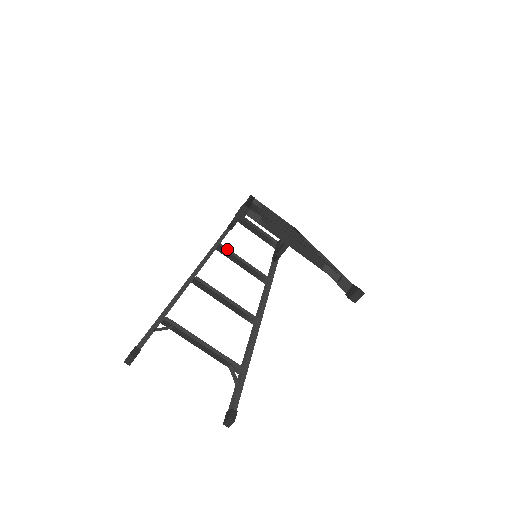
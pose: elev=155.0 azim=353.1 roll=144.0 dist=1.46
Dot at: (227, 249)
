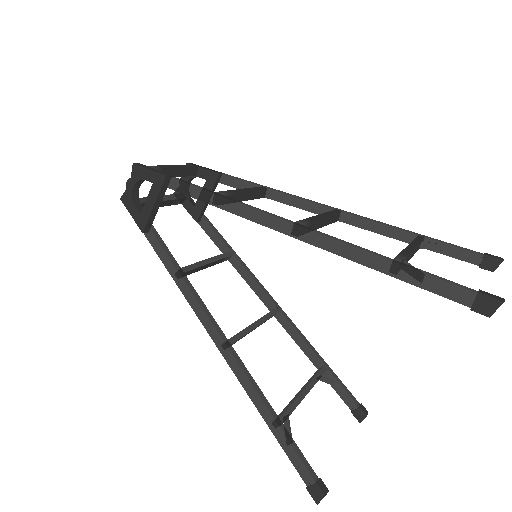
Dot at: (190, 267)
